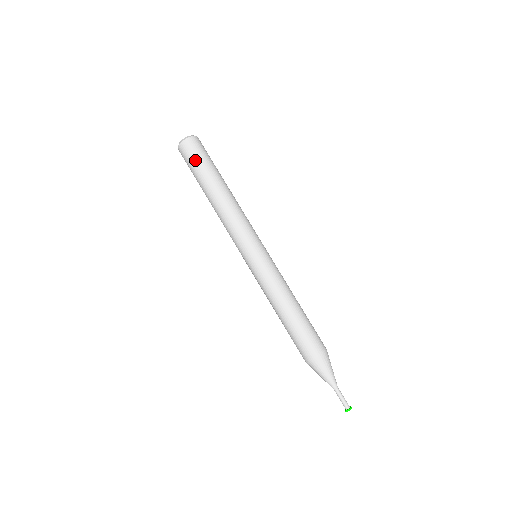
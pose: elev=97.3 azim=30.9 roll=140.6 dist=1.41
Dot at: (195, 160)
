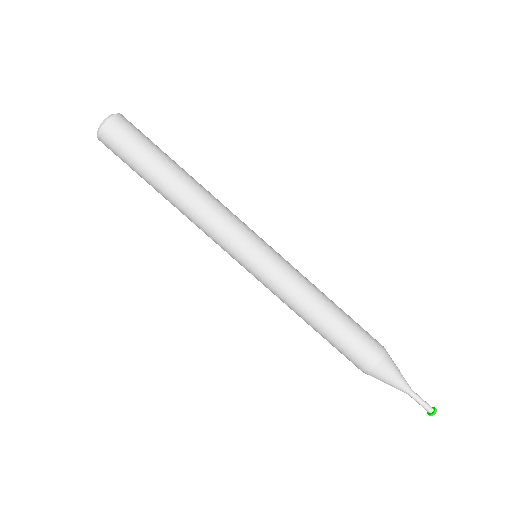
Dot at: (140, 138)
